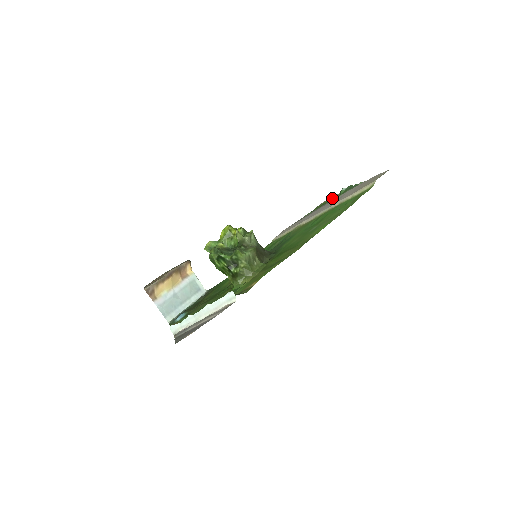
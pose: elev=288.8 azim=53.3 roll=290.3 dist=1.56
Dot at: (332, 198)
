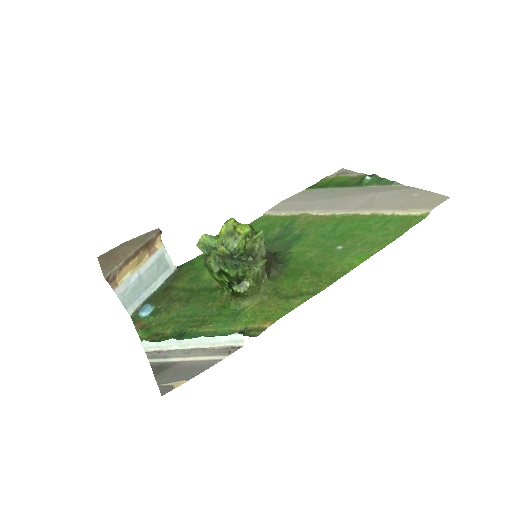
Dot at: (345, 177)
